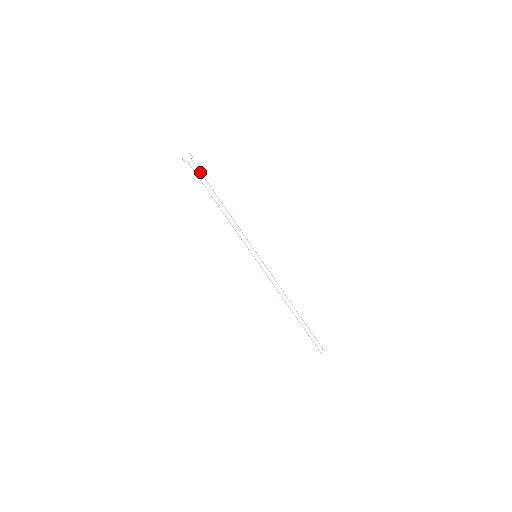
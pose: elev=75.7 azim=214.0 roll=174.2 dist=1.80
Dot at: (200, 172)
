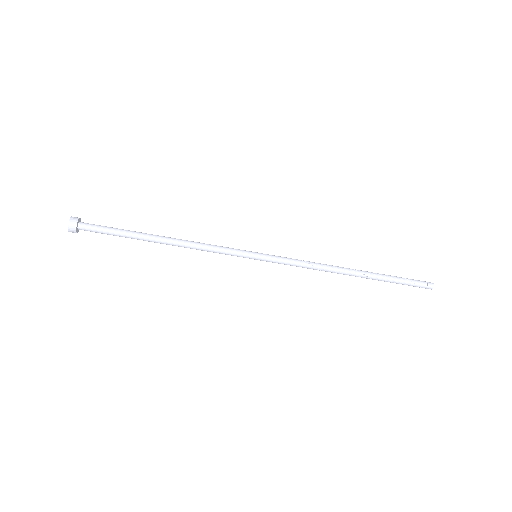
Dot at: (102, 231)
